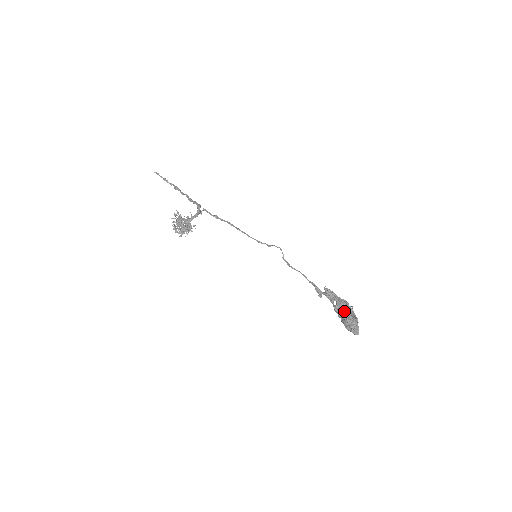
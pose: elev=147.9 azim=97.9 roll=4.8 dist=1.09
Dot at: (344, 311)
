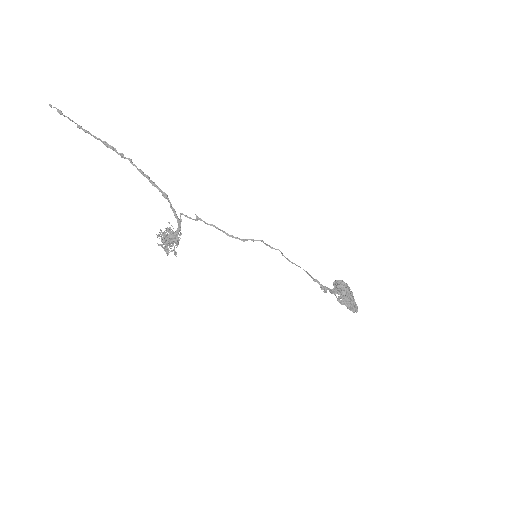
Dot at: (348, 306)
